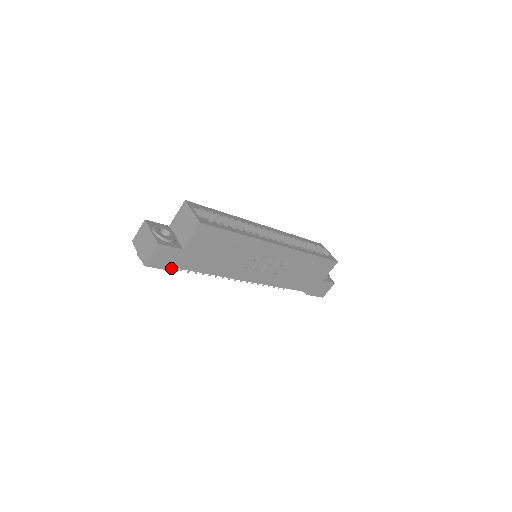
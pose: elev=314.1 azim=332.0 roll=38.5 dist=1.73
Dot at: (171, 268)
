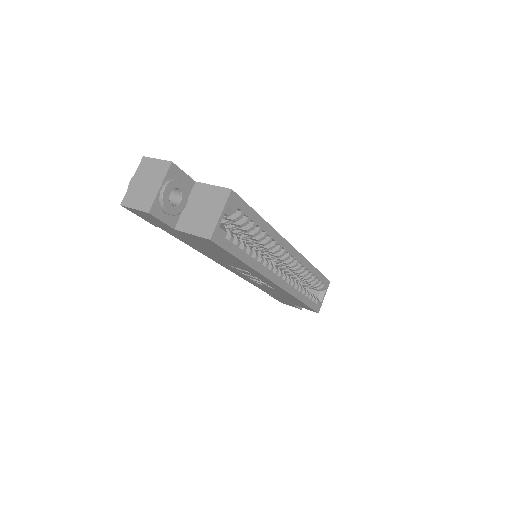
Dot at: (151, 222)
